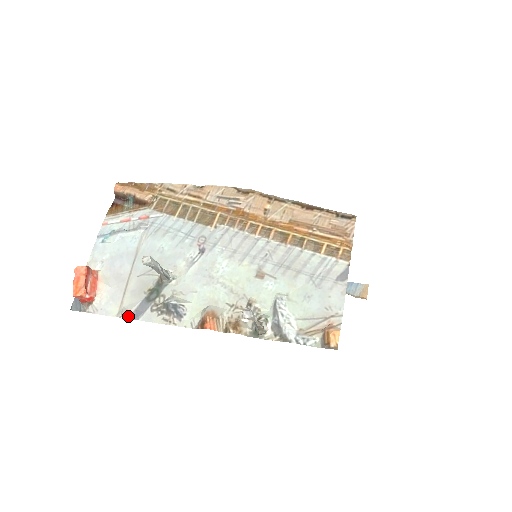
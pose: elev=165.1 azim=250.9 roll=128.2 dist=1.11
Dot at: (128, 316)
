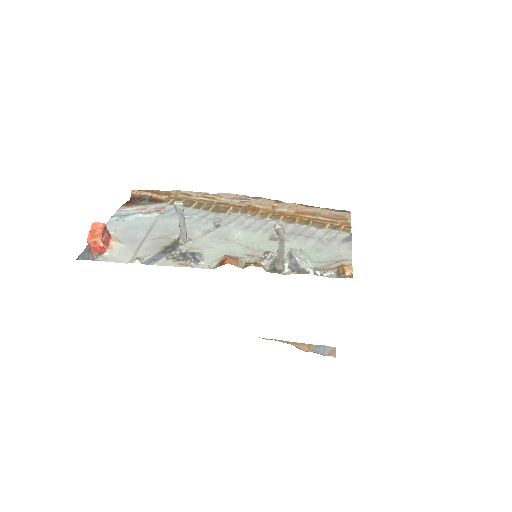
Dot at: (142, 262)
